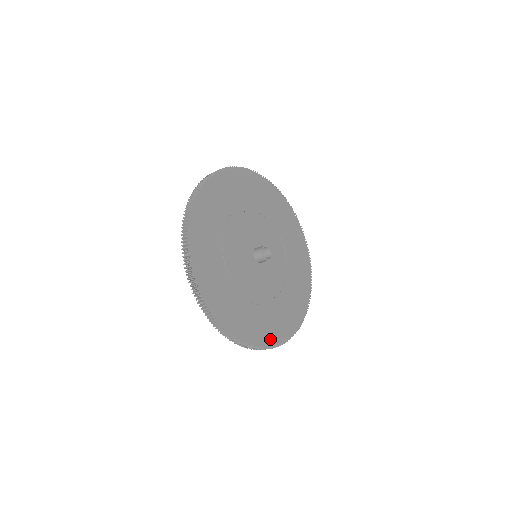
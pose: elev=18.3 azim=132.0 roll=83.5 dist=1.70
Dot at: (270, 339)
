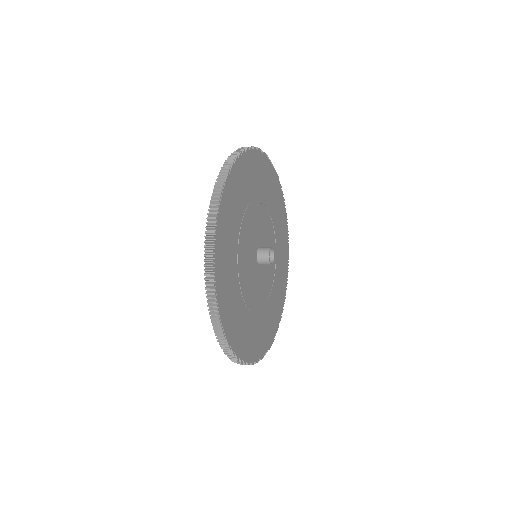
Dot at: (247, 353)
